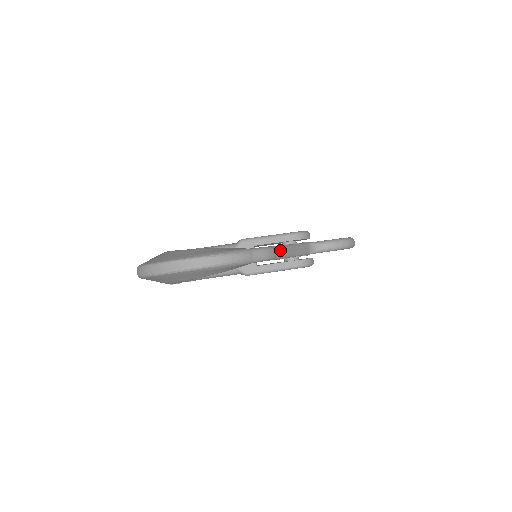
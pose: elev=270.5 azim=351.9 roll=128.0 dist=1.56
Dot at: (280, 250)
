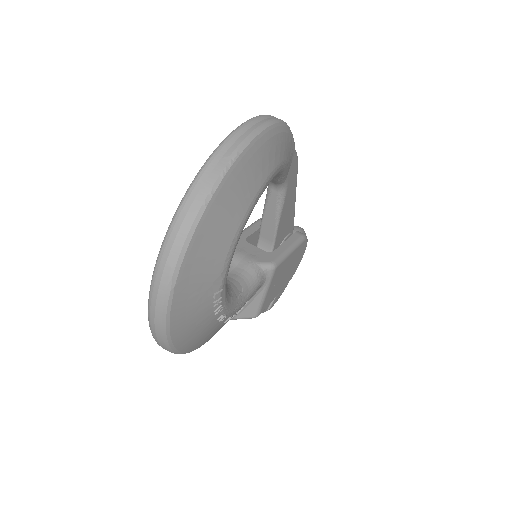
Dot at: occluded
